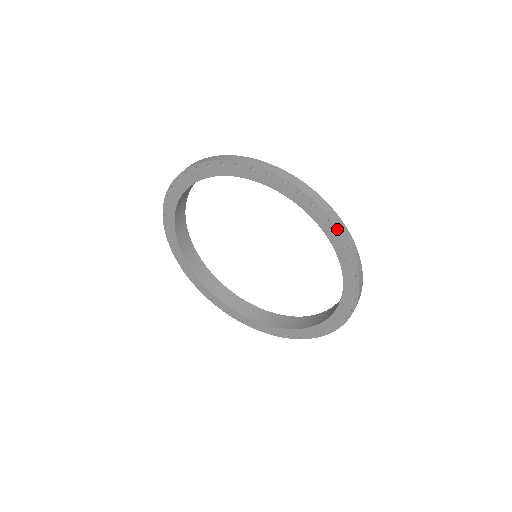
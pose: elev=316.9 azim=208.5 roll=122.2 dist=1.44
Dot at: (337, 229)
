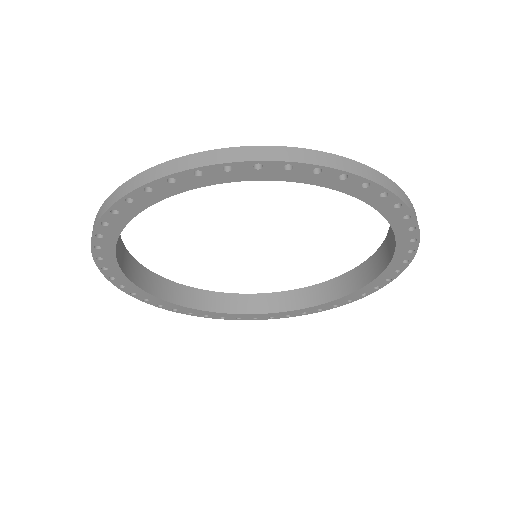
Dot at: (252, 164)
